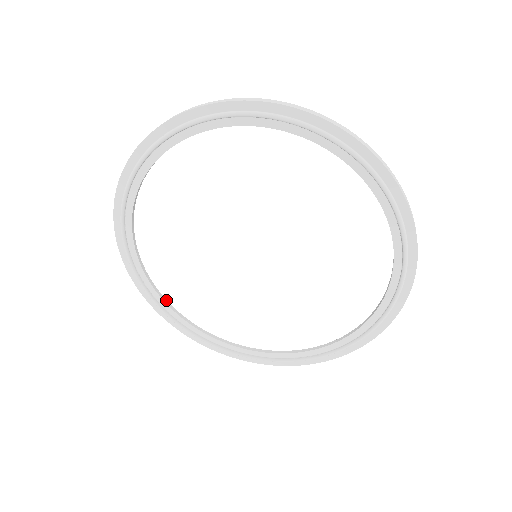
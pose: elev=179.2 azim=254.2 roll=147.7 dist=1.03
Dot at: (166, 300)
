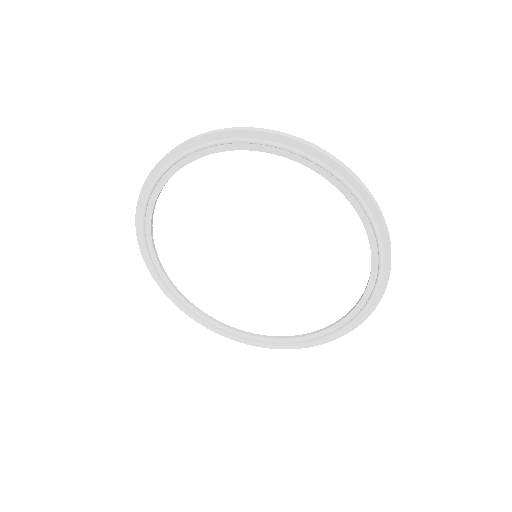
Dot at: (179, 291)
